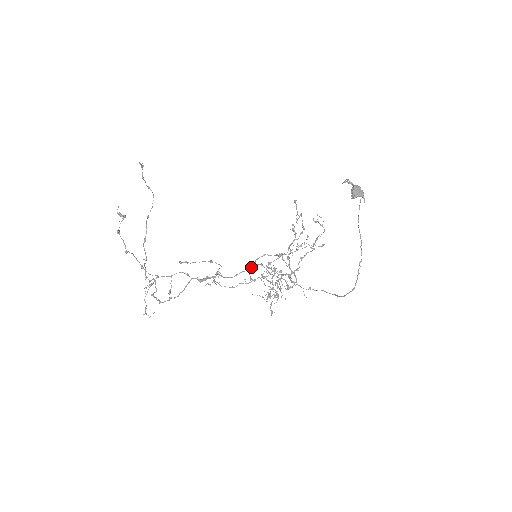
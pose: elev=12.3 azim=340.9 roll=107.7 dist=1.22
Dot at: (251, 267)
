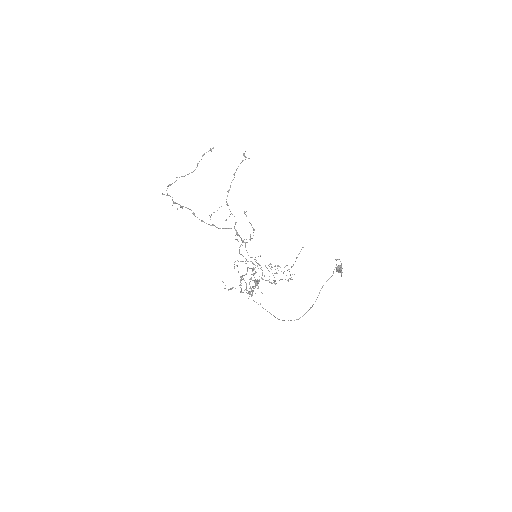
Dot at: occluded
